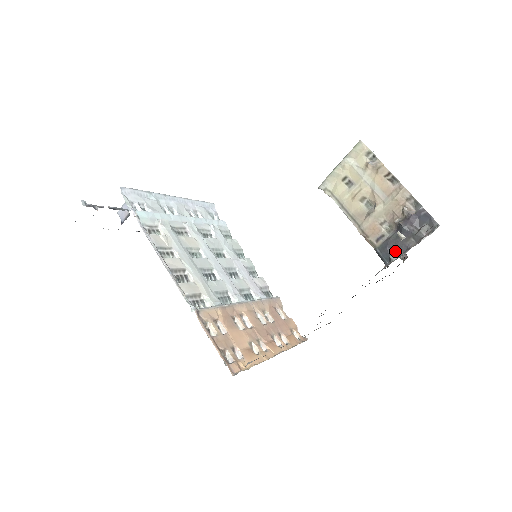
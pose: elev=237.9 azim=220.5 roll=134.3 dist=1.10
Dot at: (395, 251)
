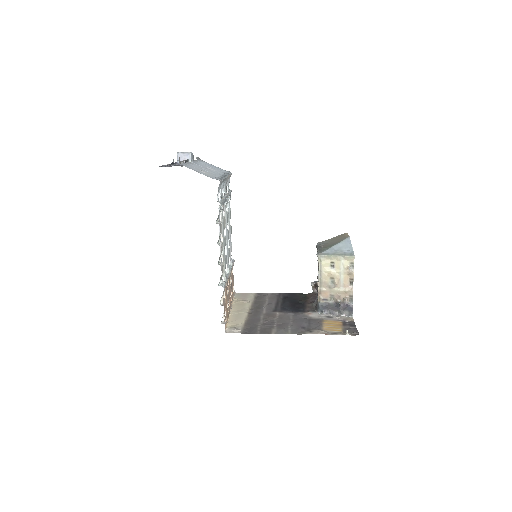
Dot at: (327, 310)
